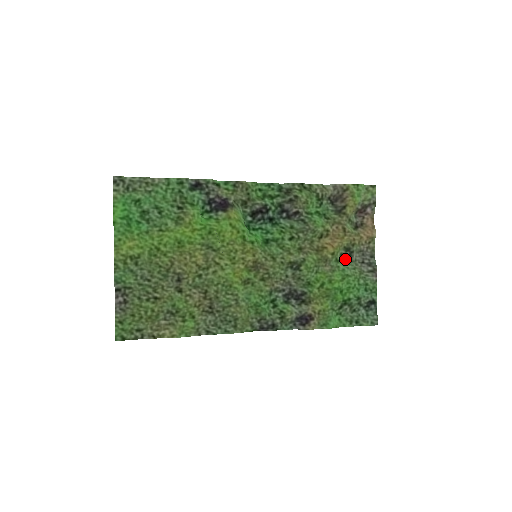
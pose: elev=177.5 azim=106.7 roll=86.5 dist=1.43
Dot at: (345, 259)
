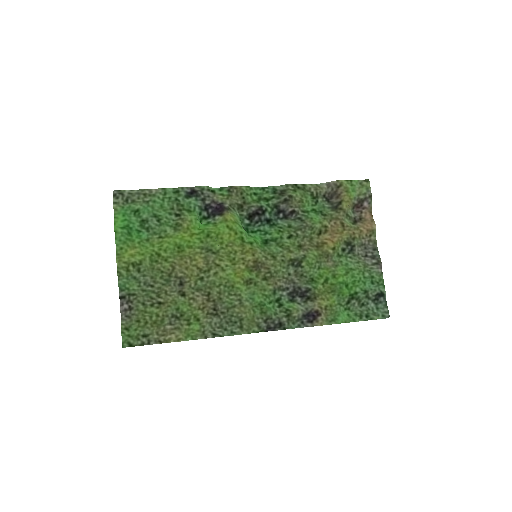
Dot at: (347, 254)
